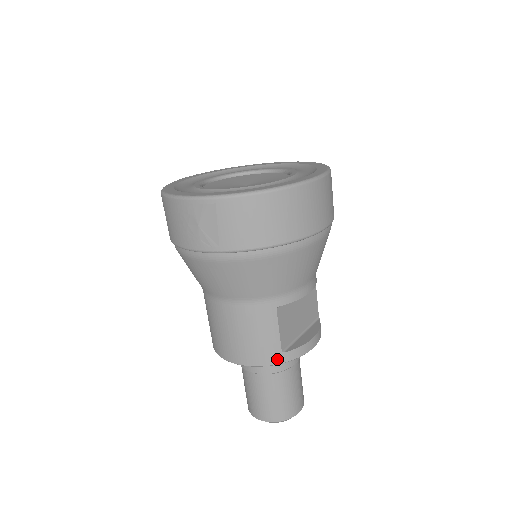
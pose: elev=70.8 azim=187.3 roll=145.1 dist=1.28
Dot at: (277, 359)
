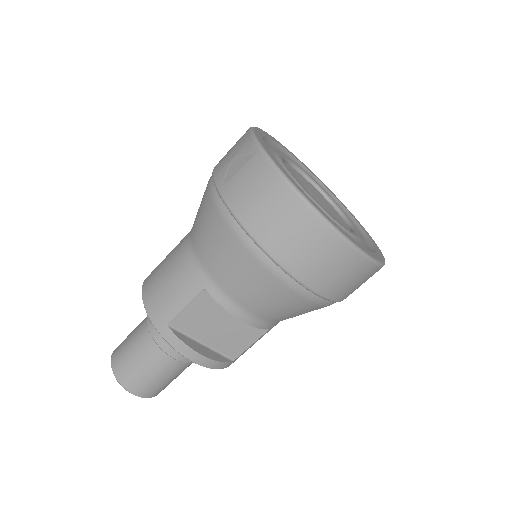
Dot at: (159, 323)
